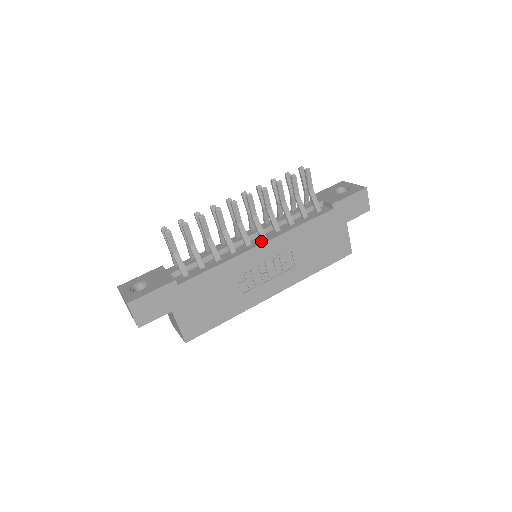
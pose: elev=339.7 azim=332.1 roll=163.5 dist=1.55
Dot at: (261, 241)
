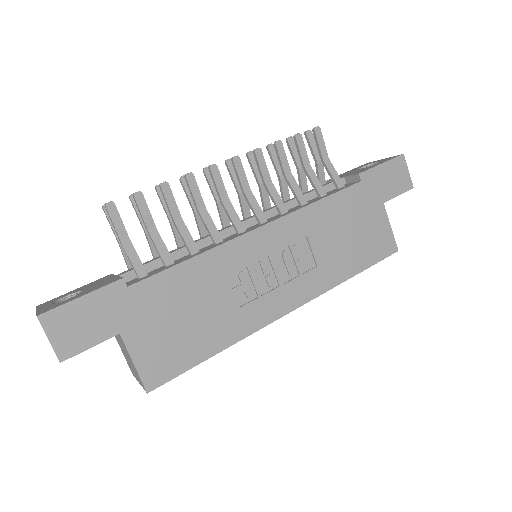
Dot at: (260, 225)
